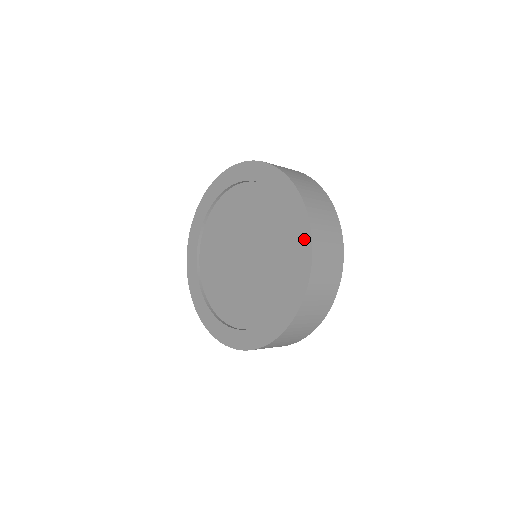
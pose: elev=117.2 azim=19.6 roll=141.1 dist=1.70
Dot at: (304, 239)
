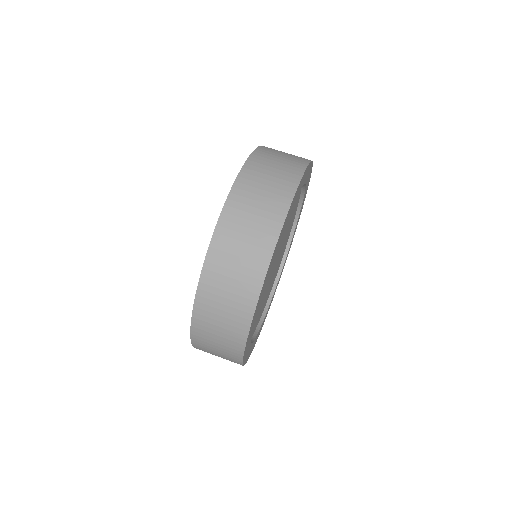
Dot at: occluded
